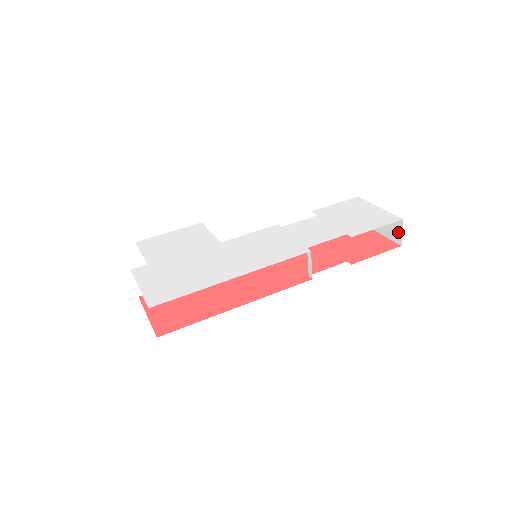
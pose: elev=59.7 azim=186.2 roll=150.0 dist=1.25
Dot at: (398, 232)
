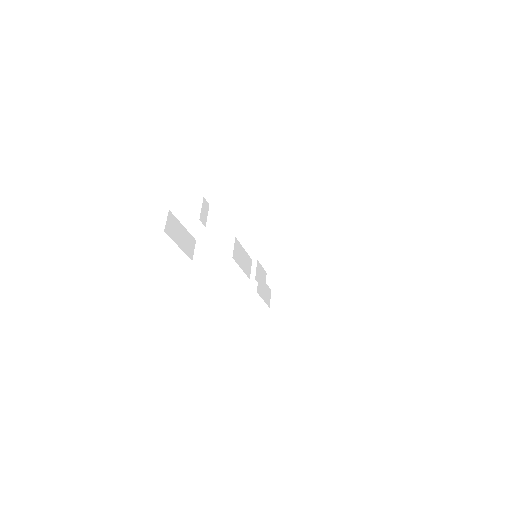
Dot at: (312, 298)
